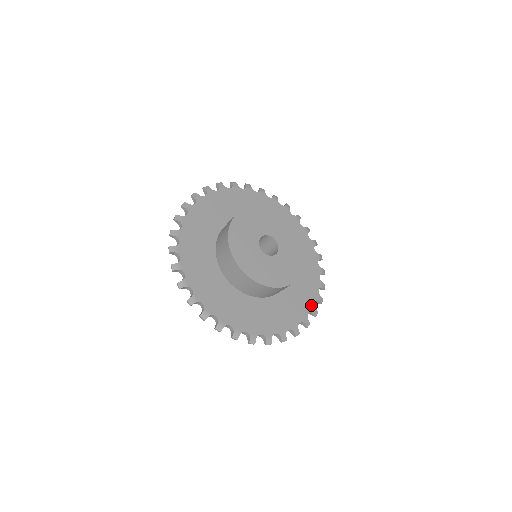
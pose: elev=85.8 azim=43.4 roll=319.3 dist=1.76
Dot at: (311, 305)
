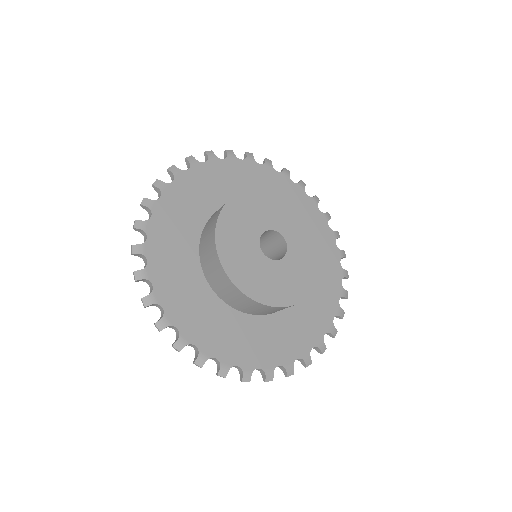
Dot at: (329, 322)
